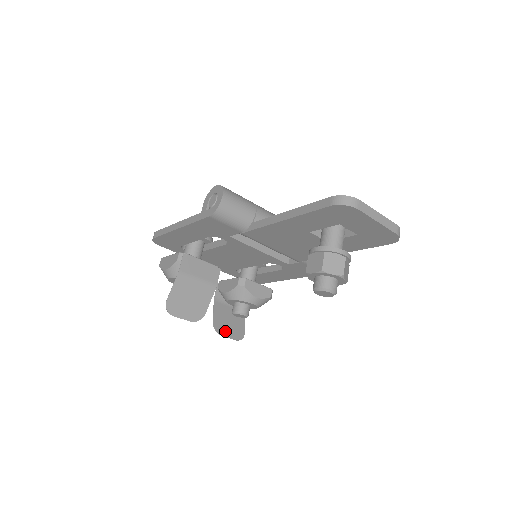
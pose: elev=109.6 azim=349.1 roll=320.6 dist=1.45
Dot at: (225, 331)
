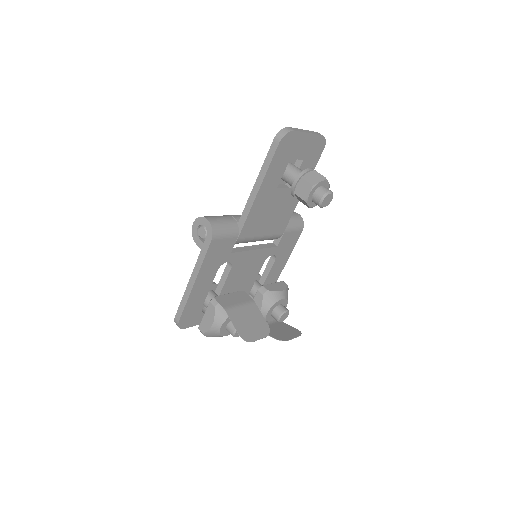
Dot at: (287, 337)
